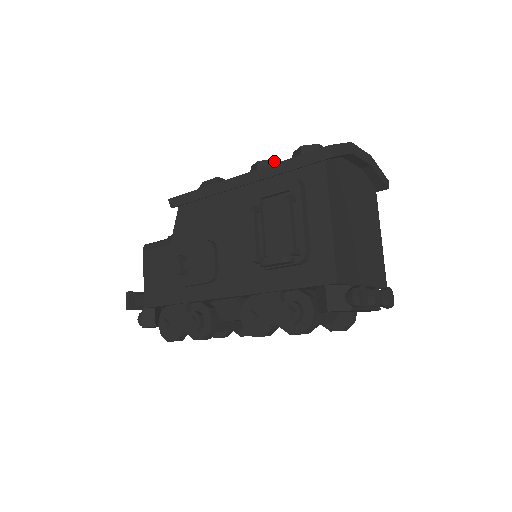
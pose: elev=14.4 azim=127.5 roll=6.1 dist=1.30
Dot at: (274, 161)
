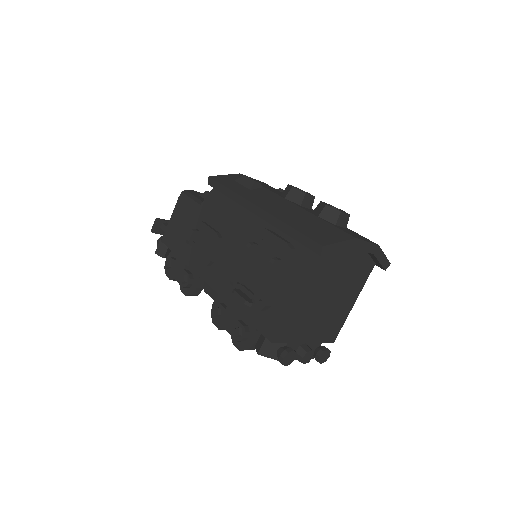
Dot at: (305, 195)
